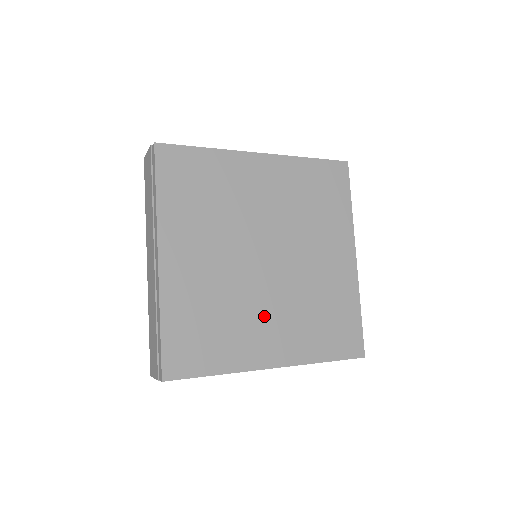
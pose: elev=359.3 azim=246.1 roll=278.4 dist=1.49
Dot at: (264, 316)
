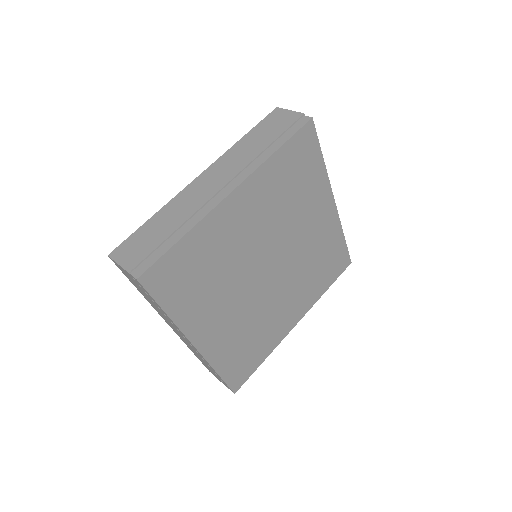
Dot at: (229, 305)
